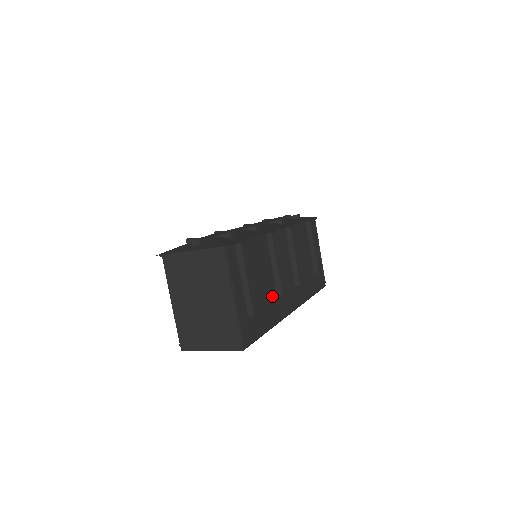
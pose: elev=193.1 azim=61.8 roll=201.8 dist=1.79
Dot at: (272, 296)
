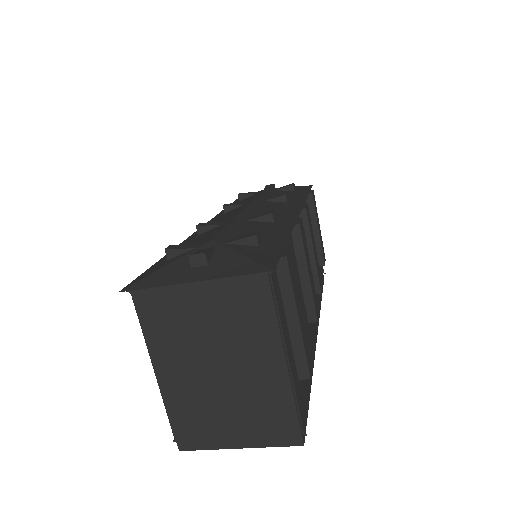
Dot at: occluded
